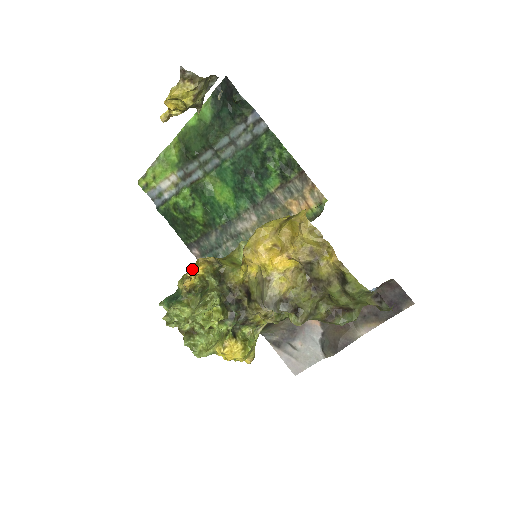
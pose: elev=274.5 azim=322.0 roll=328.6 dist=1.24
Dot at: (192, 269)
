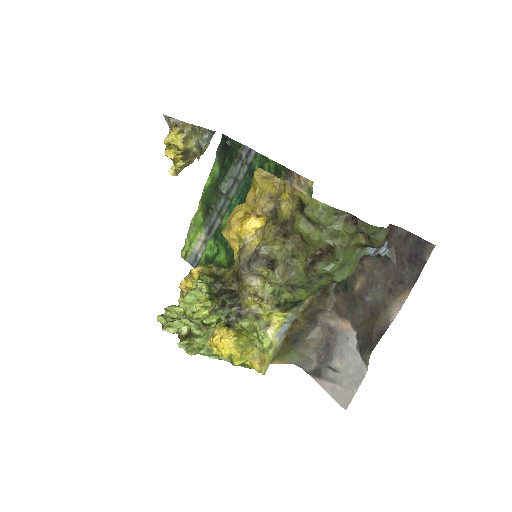
Dot at: (189, 273)
